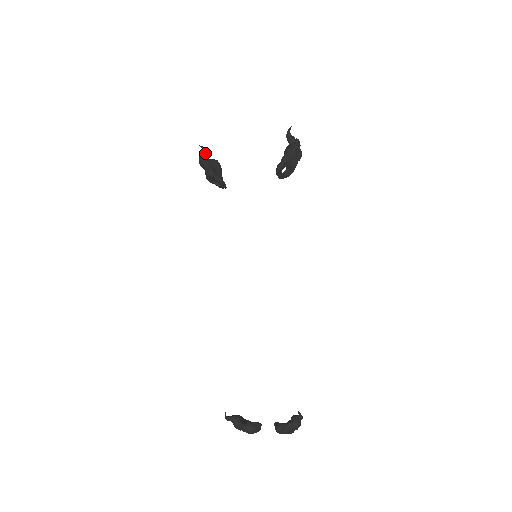
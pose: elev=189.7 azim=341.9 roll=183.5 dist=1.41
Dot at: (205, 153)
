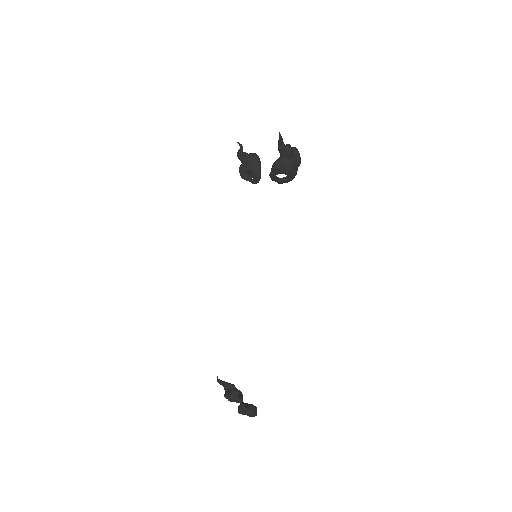
Dot at: (240, 150)
